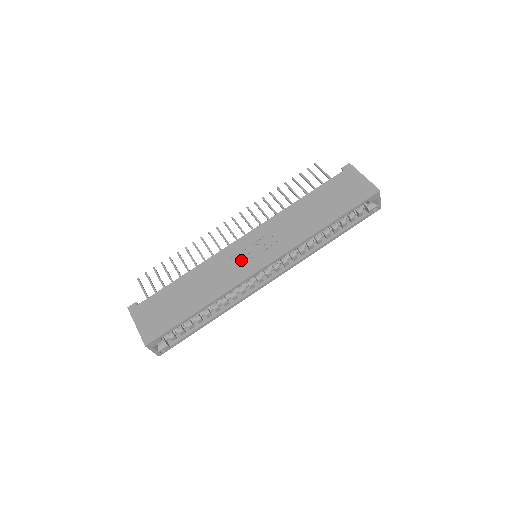
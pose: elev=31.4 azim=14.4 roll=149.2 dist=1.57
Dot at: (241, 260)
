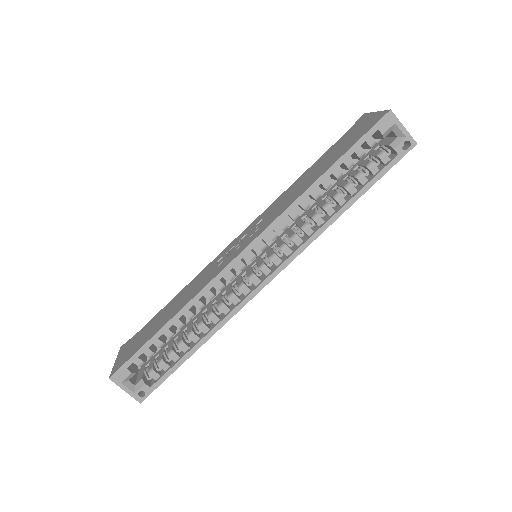
Dot at: (225, 257)
